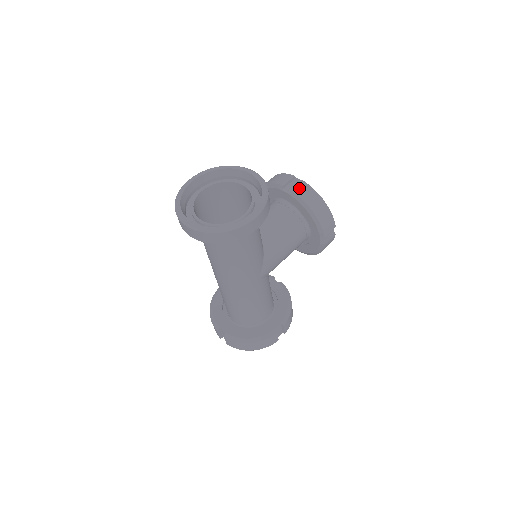
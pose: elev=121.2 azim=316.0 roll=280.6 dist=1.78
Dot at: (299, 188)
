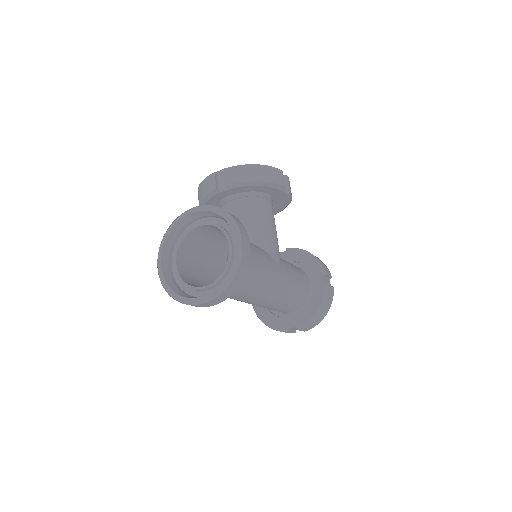
Dot at: (229, 177)
